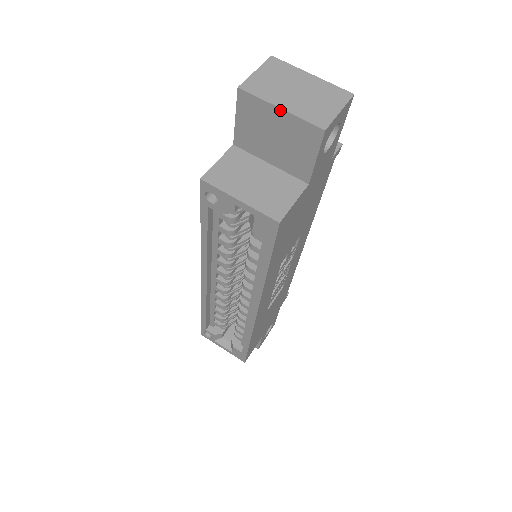
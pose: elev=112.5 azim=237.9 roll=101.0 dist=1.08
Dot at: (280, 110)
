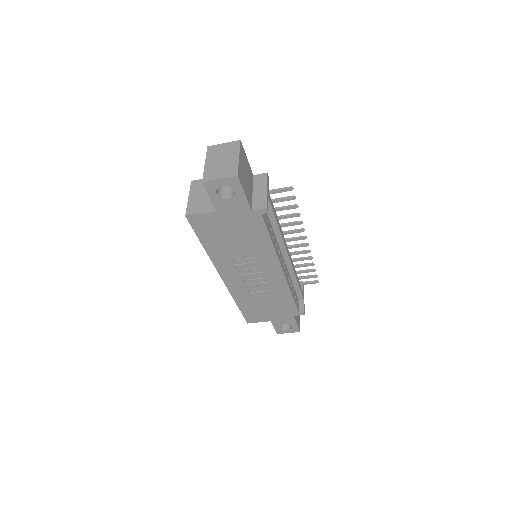
Dot at: (205, 164)
